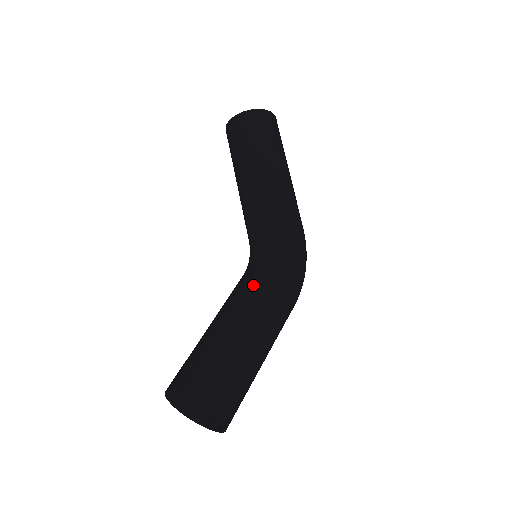
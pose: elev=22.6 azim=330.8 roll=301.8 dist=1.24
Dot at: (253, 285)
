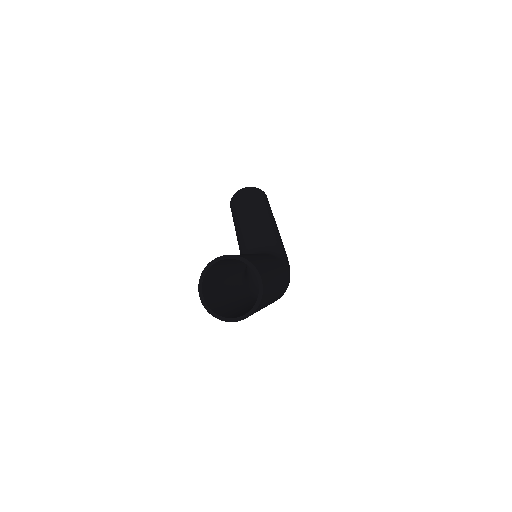
Dot at: occluded
